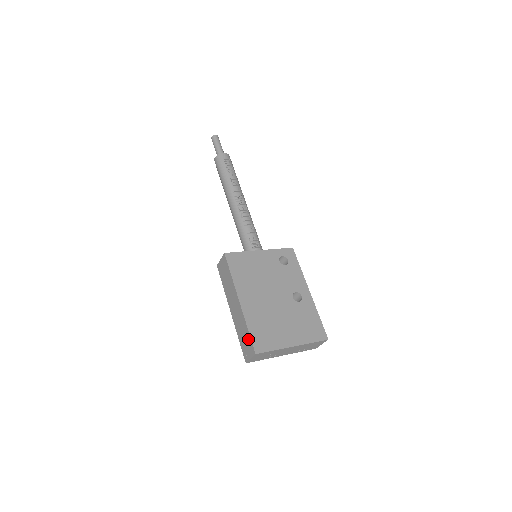
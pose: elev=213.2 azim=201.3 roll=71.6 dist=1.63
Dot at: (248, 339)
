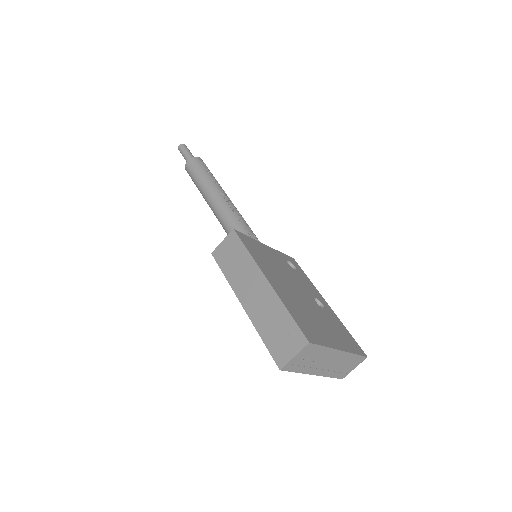
Dot at: (289, 327)
